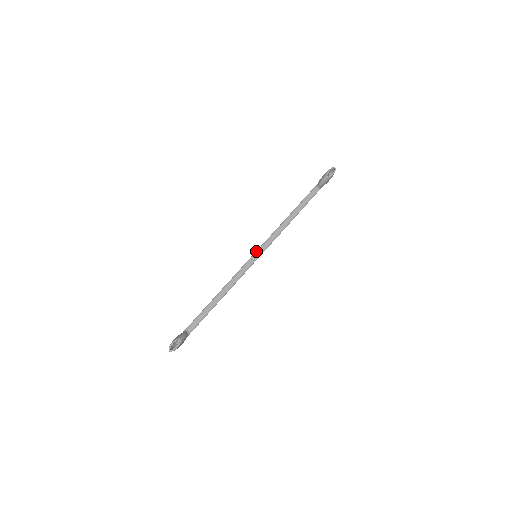
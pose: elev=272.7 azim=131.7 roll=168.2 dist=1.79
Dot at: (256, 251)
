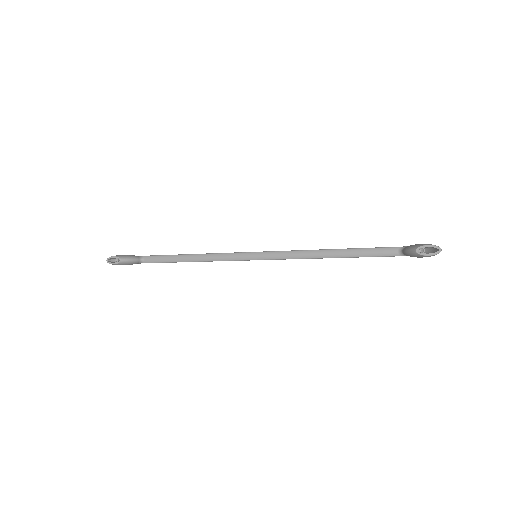
Dot at: occluded
